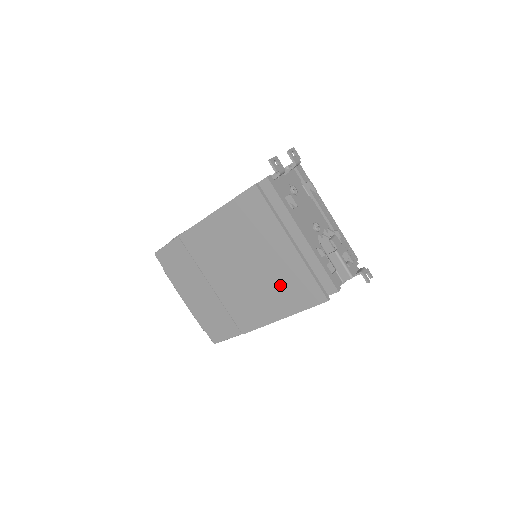
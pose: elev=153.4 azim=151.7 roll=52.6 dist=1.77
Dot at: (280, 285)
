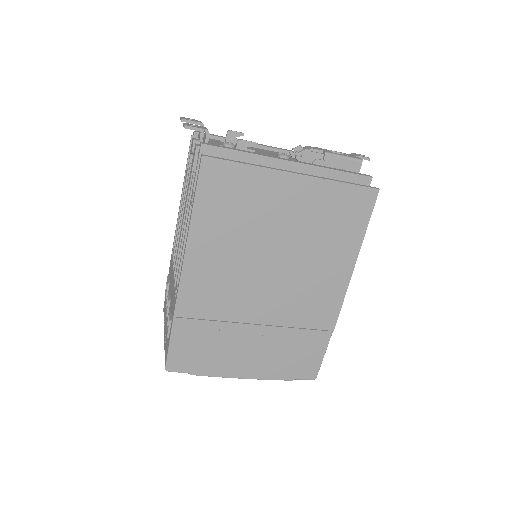
Dot at: (323, 232)
